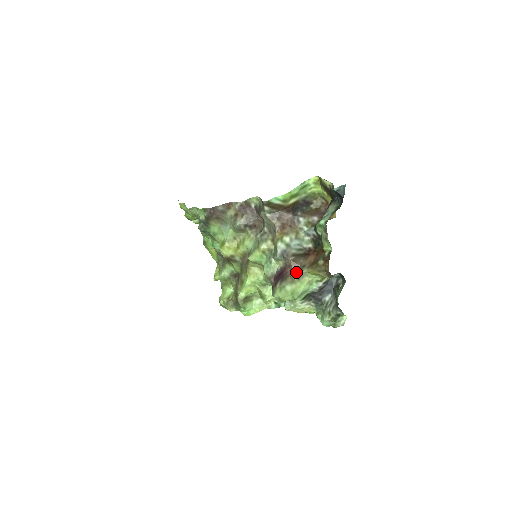
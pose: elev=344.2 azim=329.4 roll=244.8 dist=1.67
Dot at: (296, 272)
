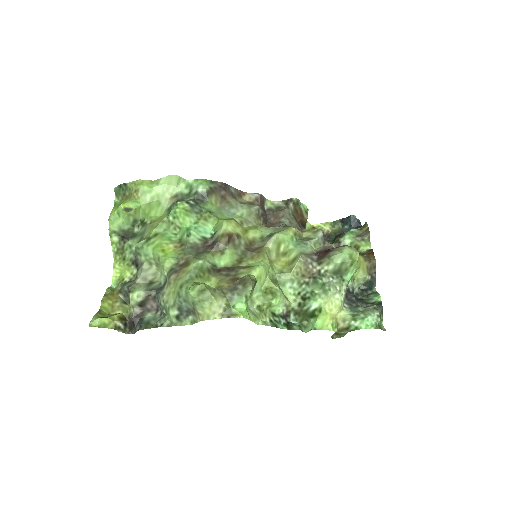
Dot at: occluded
